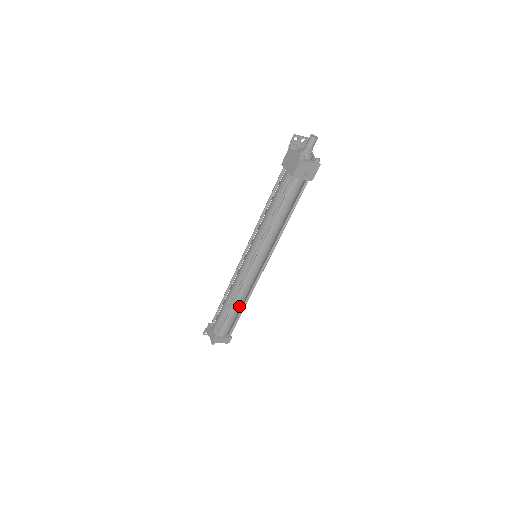
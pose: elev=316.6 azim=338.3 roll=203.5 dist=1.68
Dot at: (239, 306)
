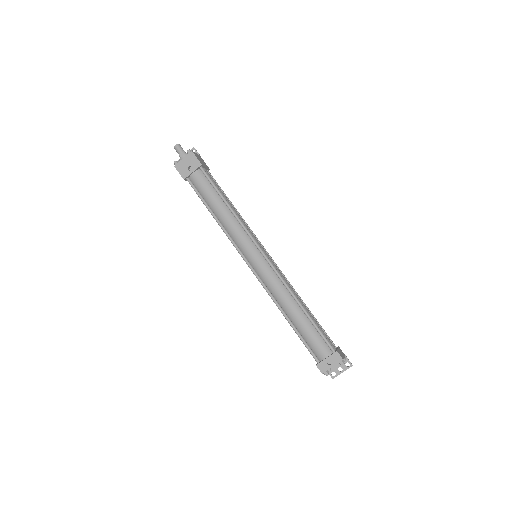
Dot at: (295, 311)
